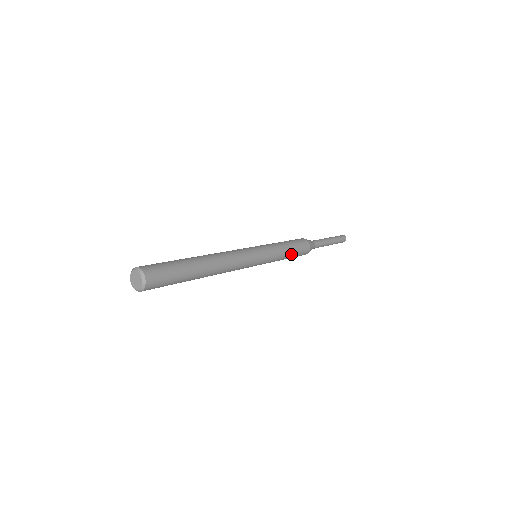
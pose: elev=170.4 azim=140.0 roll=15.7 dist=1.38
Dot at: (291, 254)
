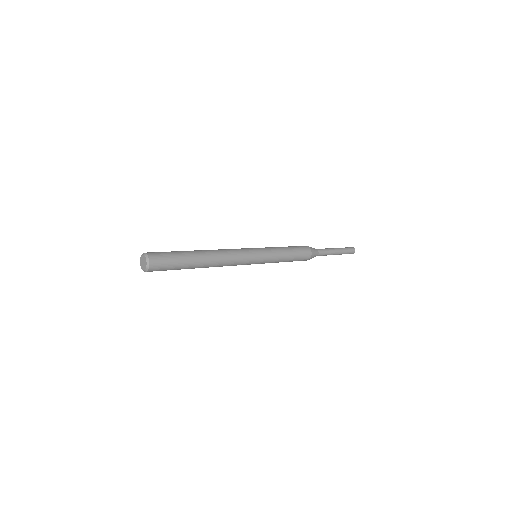
Dot at: (290, 250)
